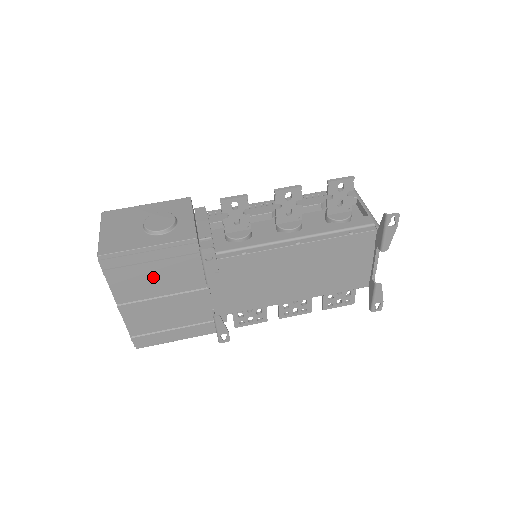
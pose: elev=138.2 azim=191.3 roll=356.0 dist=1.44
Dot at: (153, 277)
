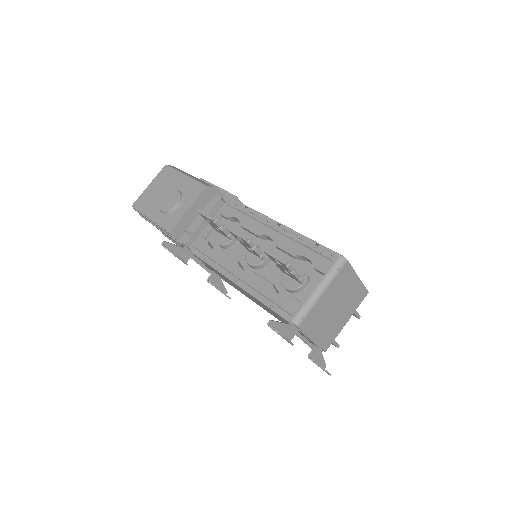
Dot at: occluded
